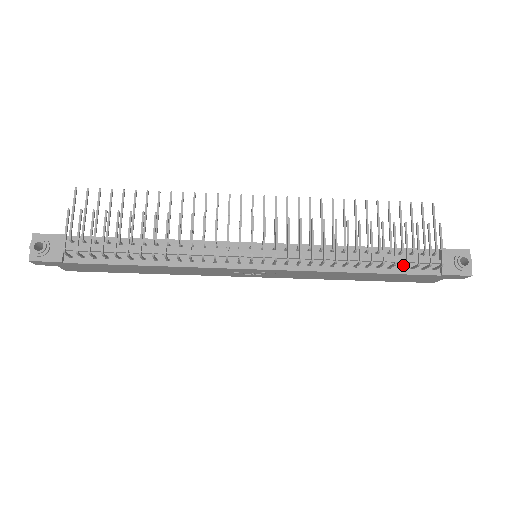
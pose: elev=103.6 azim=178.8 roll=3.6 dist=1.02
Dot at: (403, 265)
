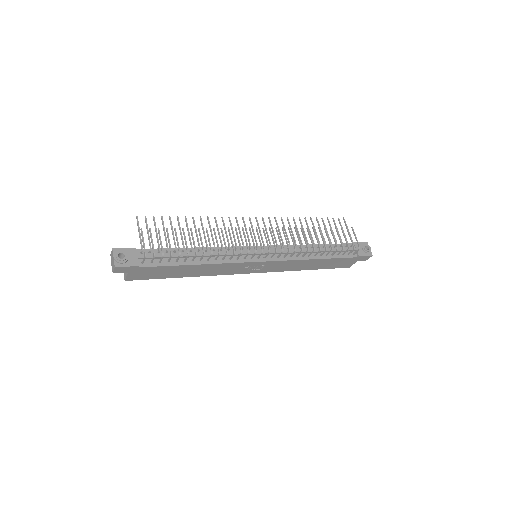
Dot at: (340, 251)
